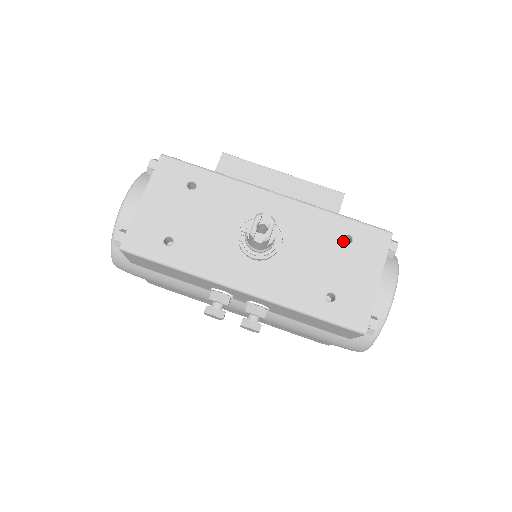
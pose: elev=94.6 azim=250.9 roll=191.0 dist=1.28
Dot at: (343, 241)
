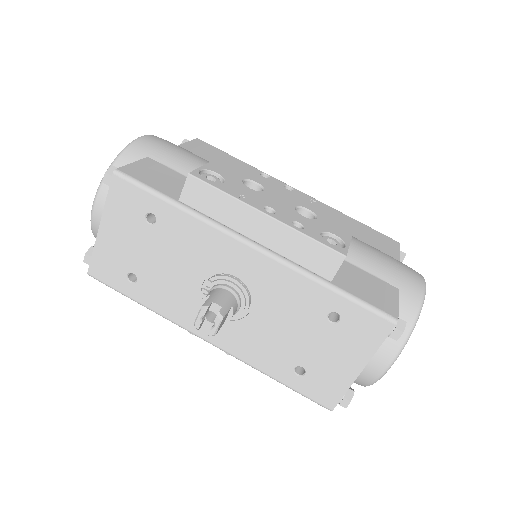
Dot at: (326, 319)
